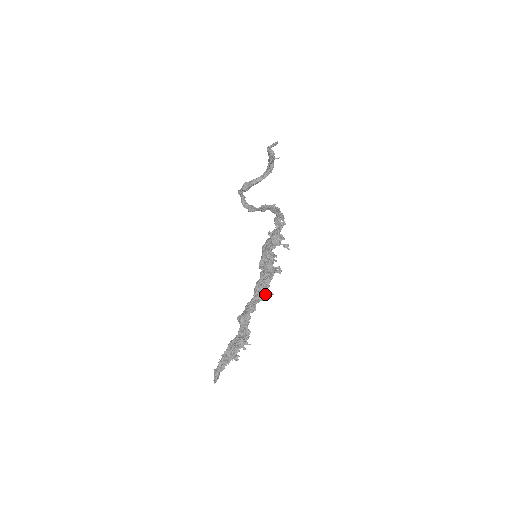
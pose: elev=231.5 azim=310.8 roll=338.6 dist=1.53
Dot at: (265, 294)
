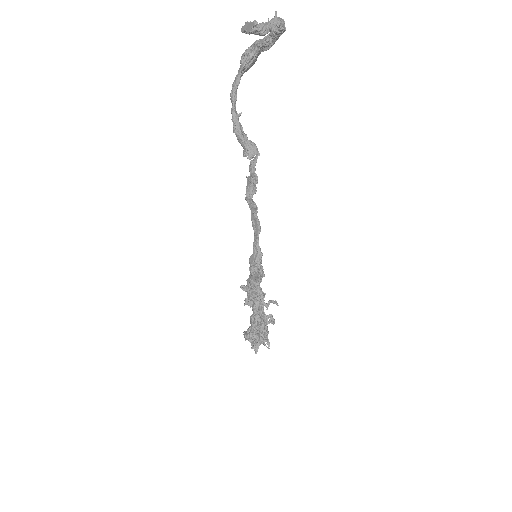
Dot at: (262, 334)
